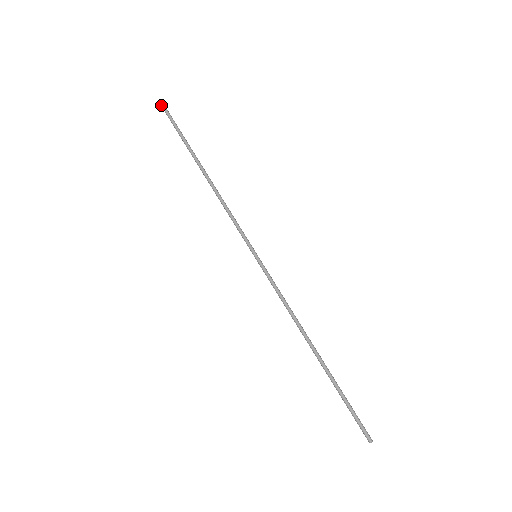
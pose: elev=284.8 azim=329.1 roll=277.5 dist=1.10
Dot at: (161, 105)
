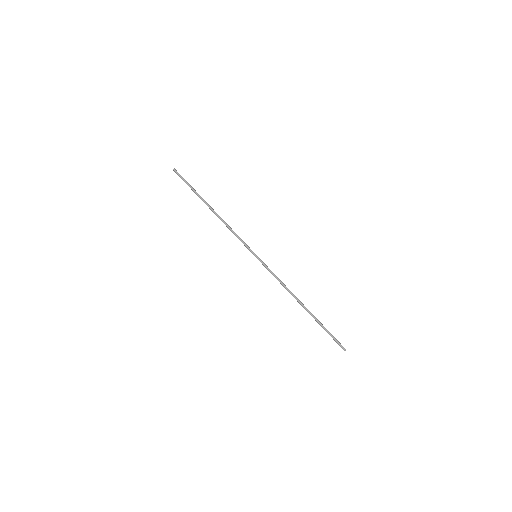
Dot at: (173, 169)
